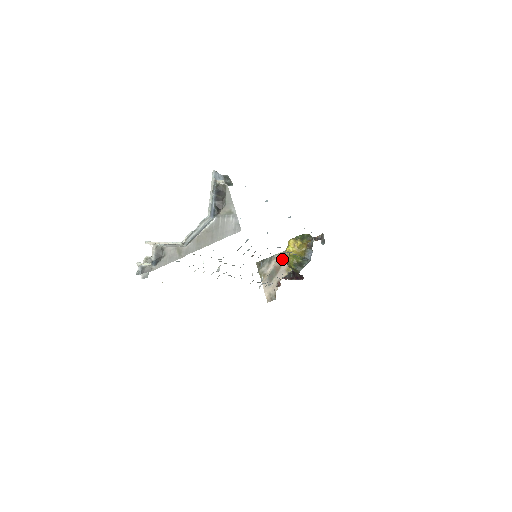
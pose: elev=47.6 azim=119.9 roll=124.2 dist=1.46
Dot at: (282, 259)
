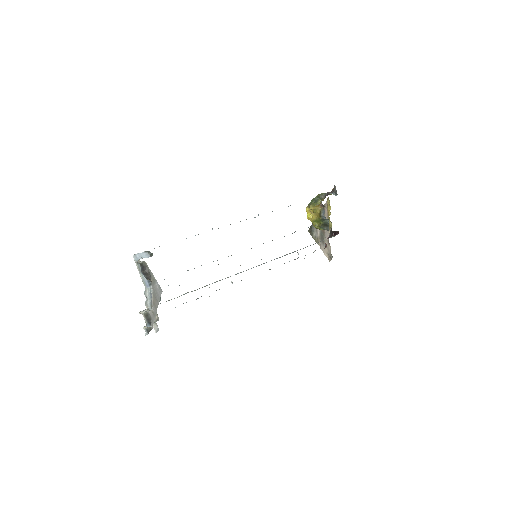
Dot at: occluded
